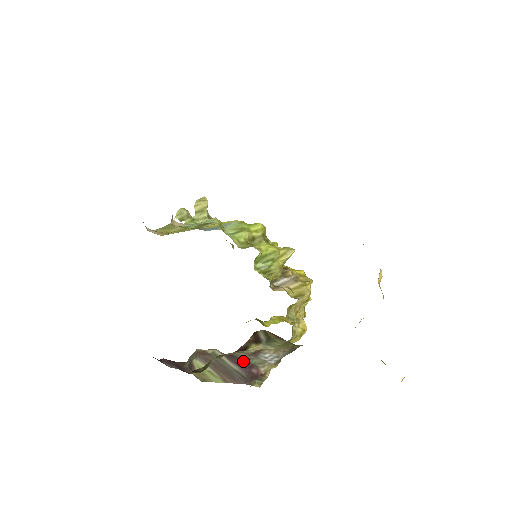
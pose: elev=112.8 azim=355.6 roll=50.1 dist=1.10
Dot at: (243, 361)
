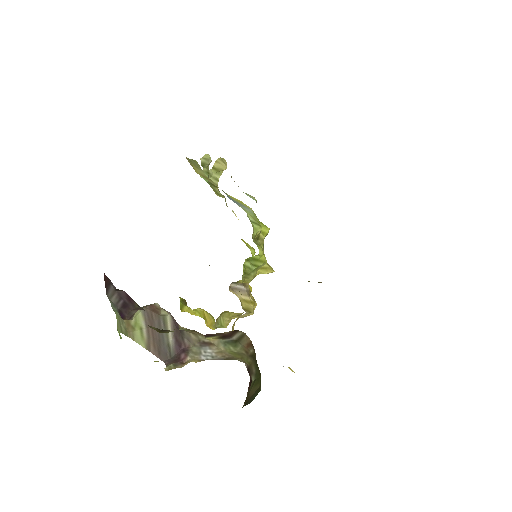
Dot at: (185, 342)
